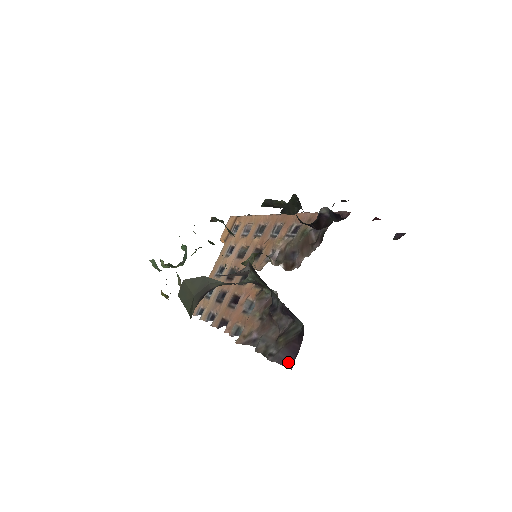
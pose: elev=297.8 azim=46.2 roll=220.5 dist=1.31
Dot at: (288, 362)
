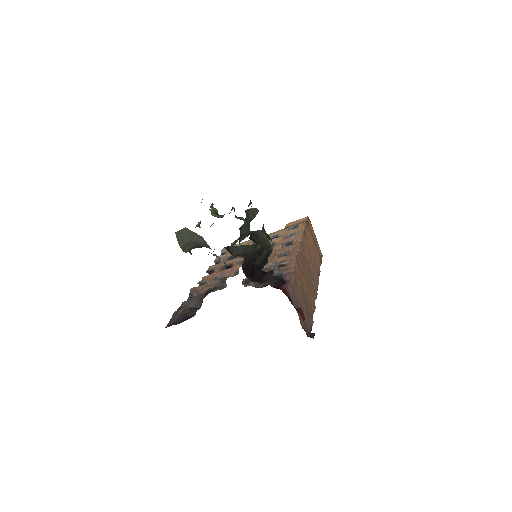
Dot at: (170, 323)
